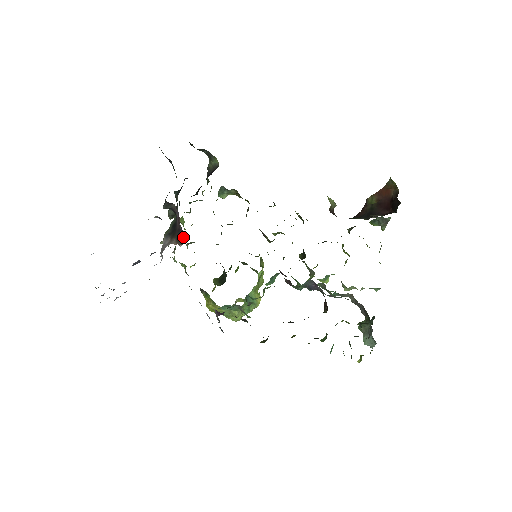
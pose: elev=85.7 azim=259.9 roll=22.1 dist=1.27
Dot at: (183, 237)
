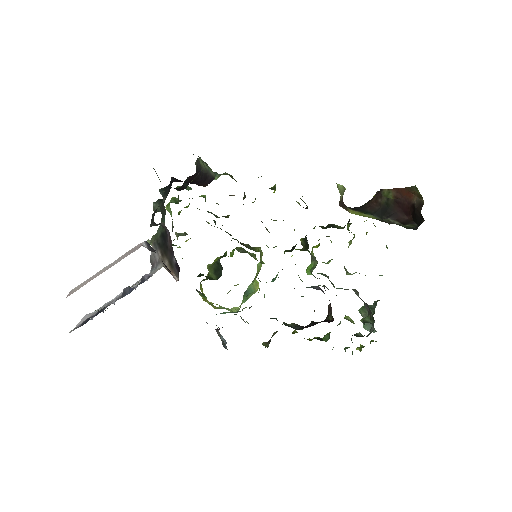
Dot at: (178, 269)
